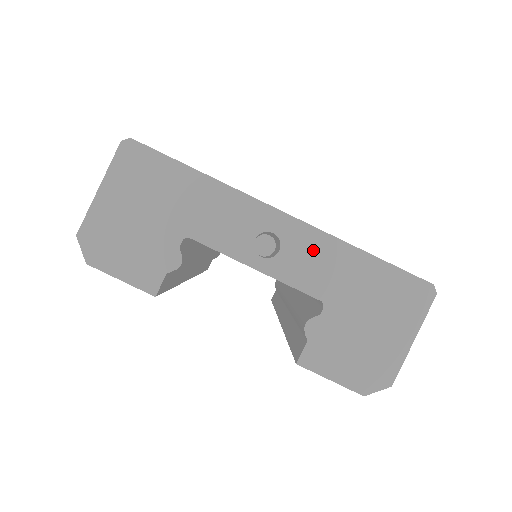
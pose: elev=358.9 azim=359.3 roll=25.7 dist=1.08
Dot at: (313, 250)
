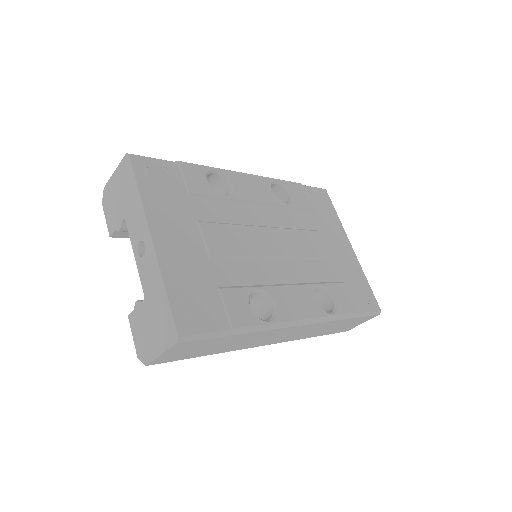
Dot at: (152, 268)
